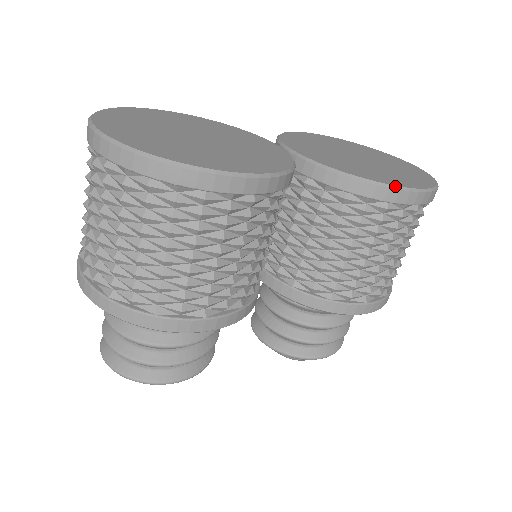
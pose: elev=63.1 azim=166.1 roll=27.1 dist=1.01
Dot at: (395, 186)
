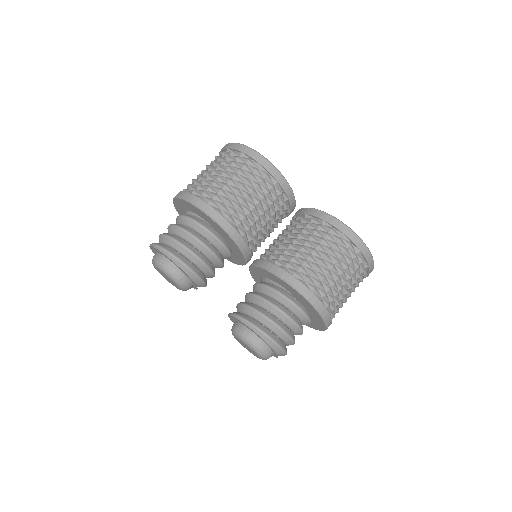
Dot at: occluded
